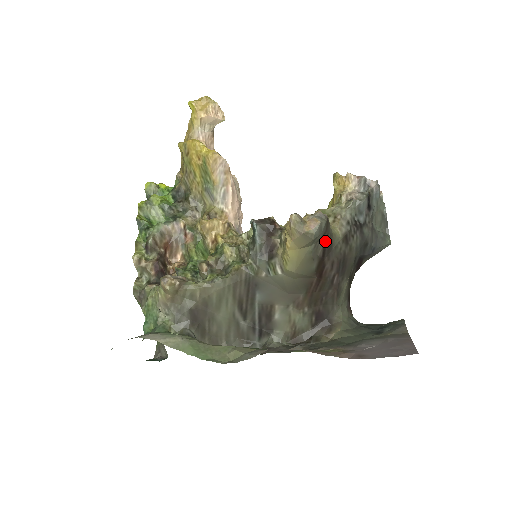
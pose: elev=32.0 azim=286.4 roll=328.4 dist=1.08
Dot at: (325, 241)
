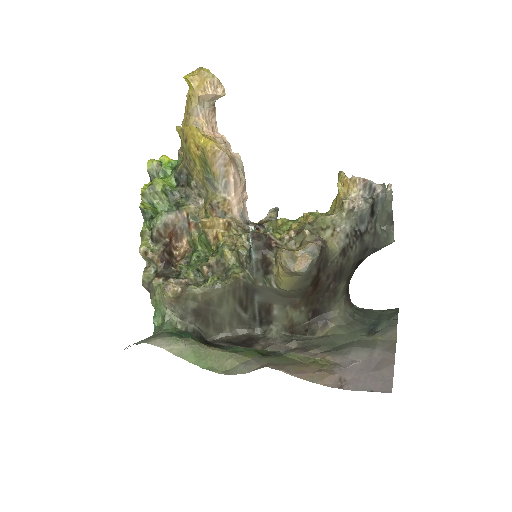
Dot at: (320, 263)
